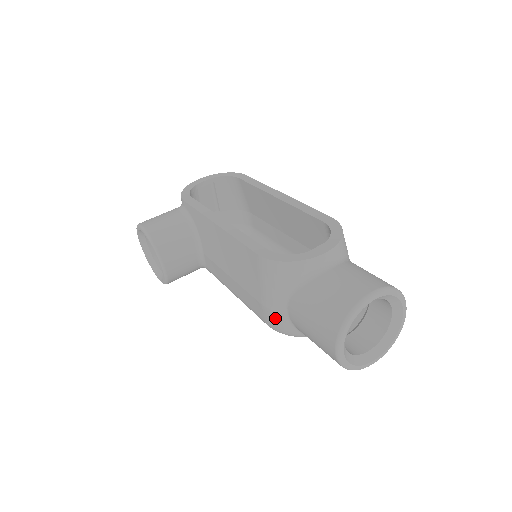
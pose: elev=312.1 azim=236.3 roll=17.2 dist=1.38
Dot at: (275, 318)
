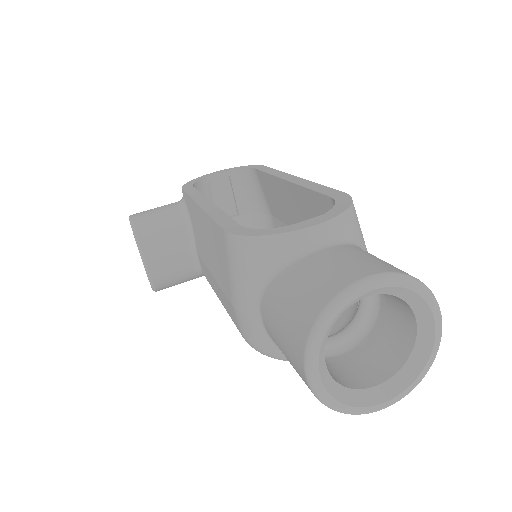
Dot at: (248, 327)
